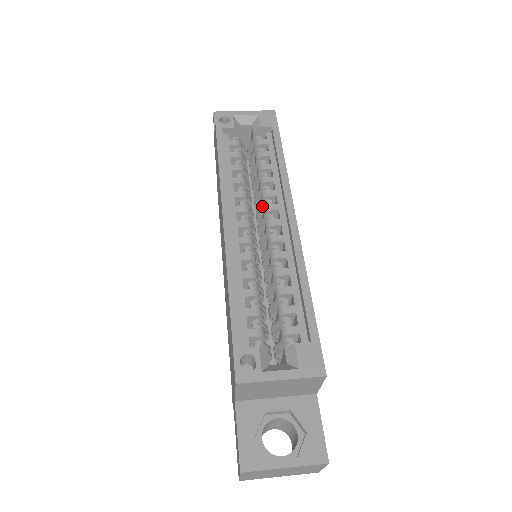
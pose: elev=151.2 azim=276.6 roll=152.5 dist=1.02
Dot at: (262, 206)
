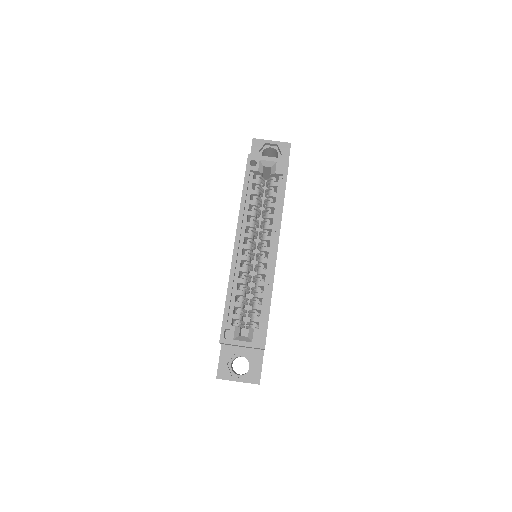
Dot at: (263, 232)
